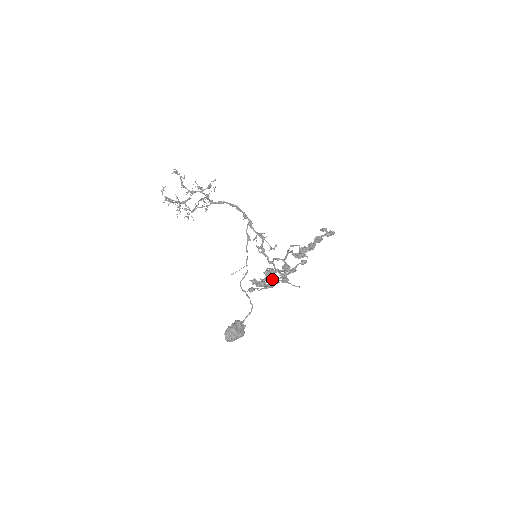
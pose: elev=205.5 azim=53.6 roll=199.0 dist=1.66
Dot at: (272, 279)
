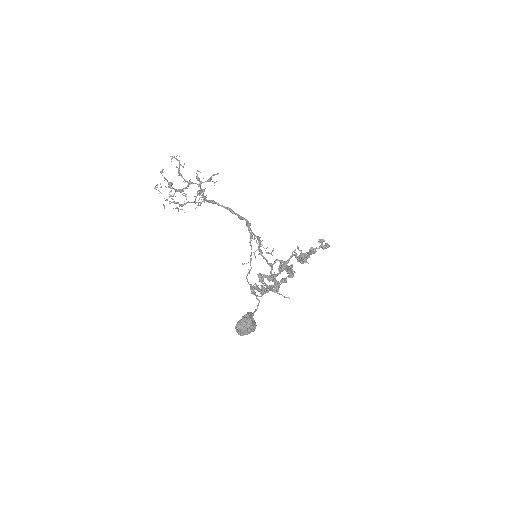
Dot at: (262, 287)
